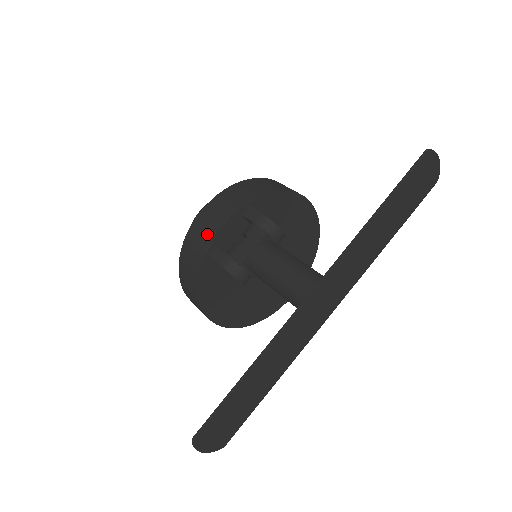
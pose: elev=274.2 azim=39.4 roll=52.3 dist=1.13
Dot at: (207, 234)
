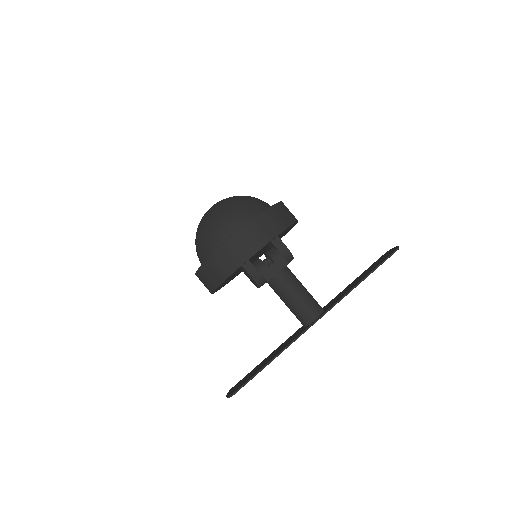
Dot at: (246, 251)
